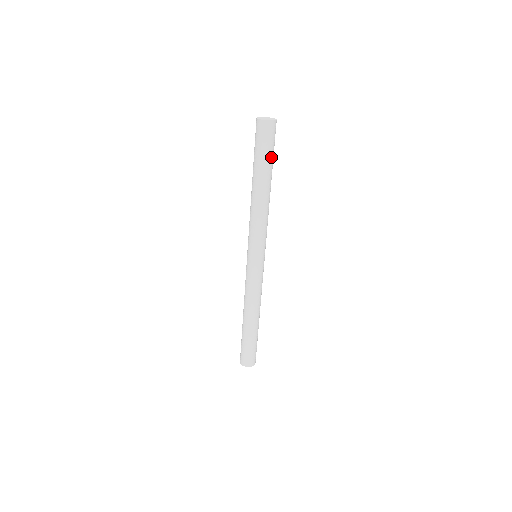
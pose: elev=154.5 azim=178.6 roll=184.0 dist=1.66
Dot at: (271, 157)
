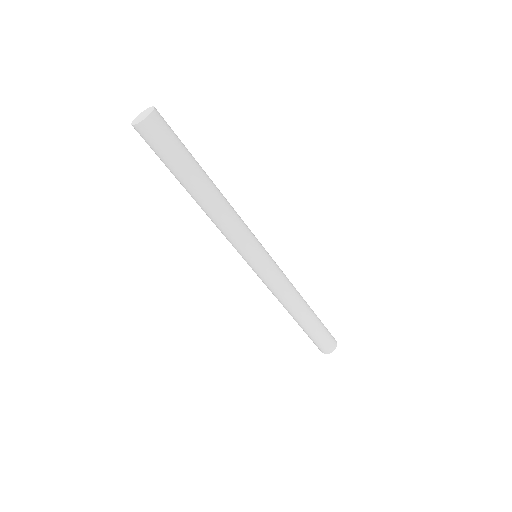
Dot at: (181, 157)
